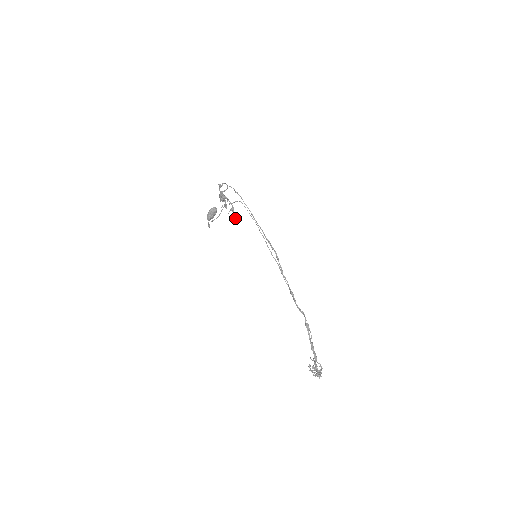
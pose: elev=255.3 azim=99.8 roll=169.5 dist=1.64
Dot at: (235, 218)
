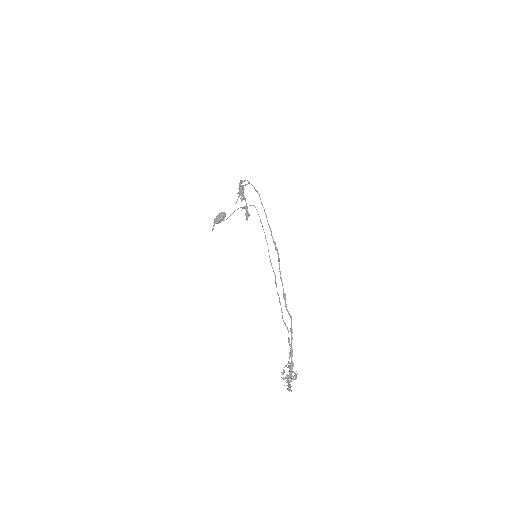
Dot at: (246, 216)
